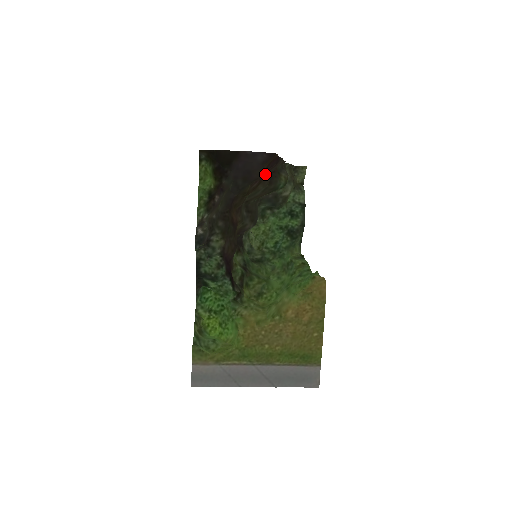
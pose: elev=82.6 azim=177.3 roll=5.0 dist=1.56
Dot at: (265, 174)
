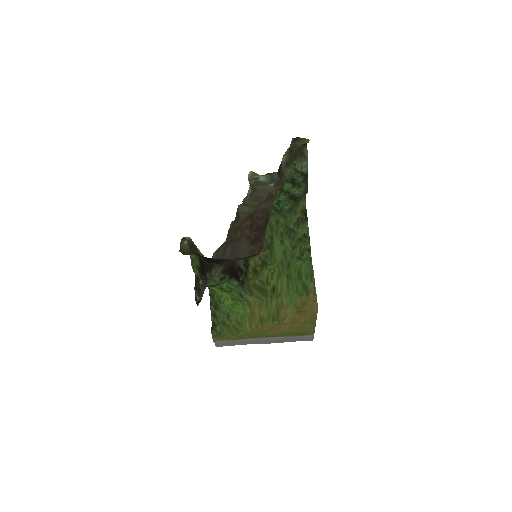
Dot at: (255, 215)
